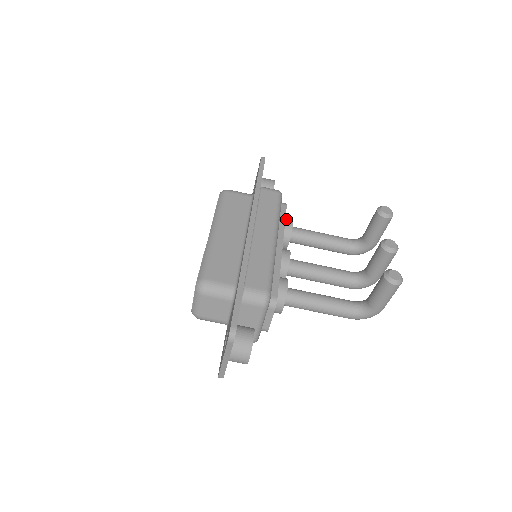
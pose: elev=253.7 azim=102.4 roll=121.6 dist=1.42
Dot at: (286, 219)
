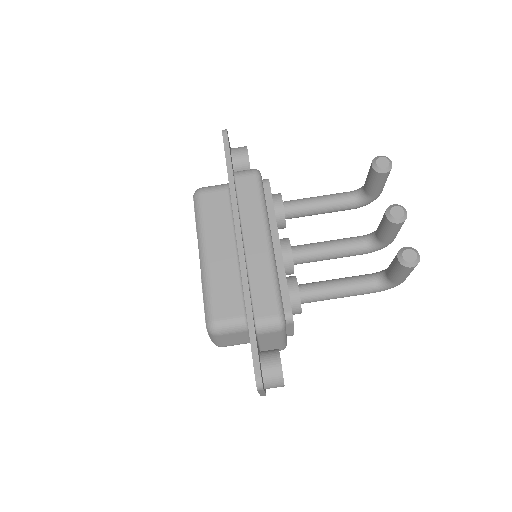
Dot at: (274, 200)
